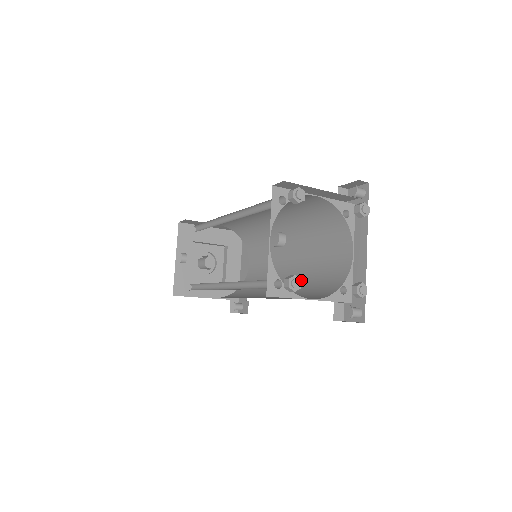
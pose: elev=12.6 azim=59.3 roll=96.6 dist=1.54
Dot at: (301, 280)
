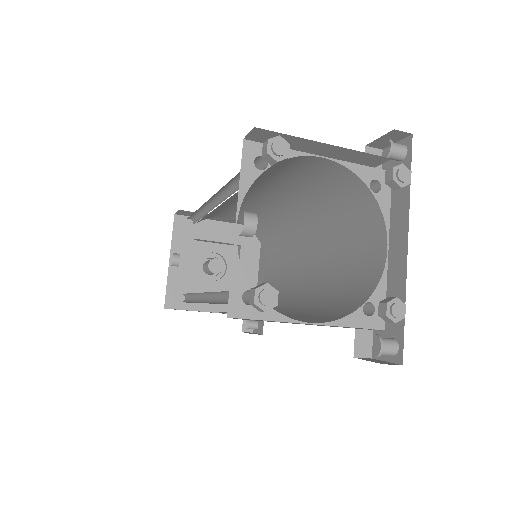
Dot at: (317, 291)
